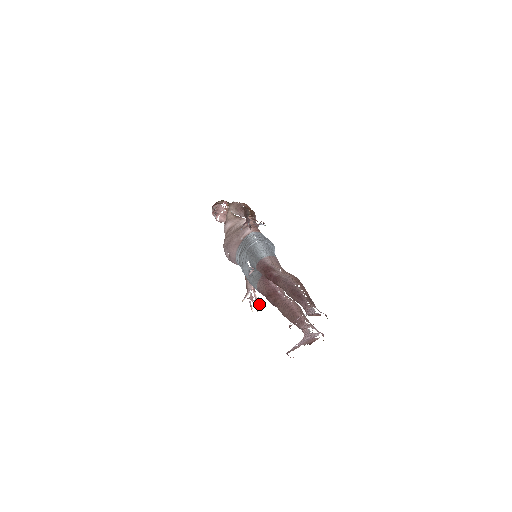
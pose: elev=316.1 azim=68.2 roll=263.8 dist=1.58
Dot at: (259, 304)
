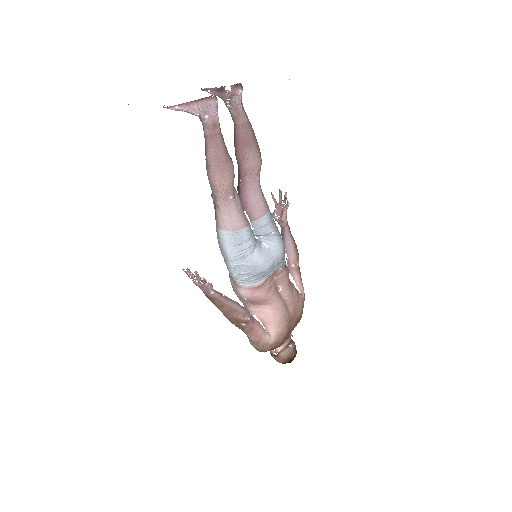
Dot at: occluded
